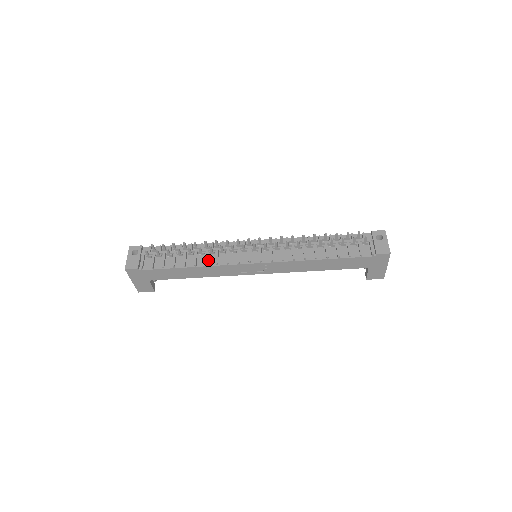
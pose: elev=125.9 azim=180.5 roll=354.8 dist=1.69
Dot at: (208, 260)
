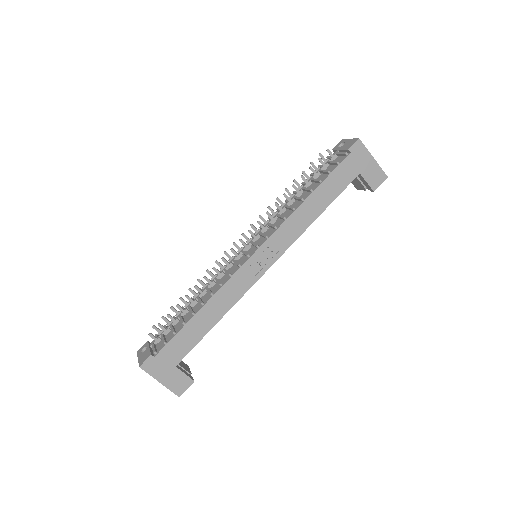
Dot at: (212, 291)
